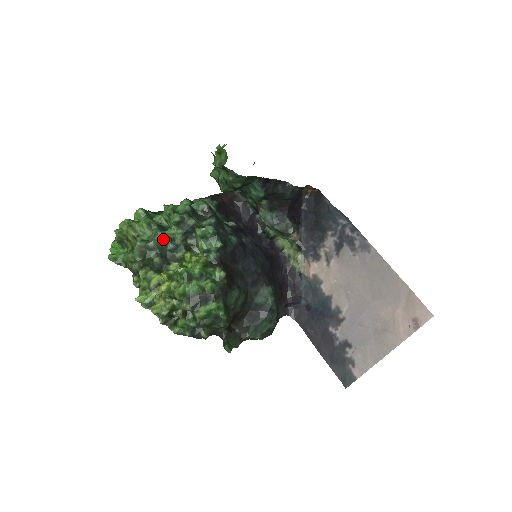
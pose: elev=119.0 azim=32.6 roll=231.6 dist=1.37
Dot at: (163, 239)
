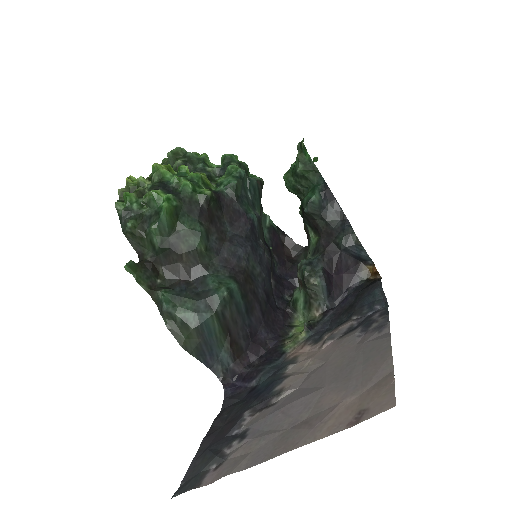
Dot at: (202, 158)
